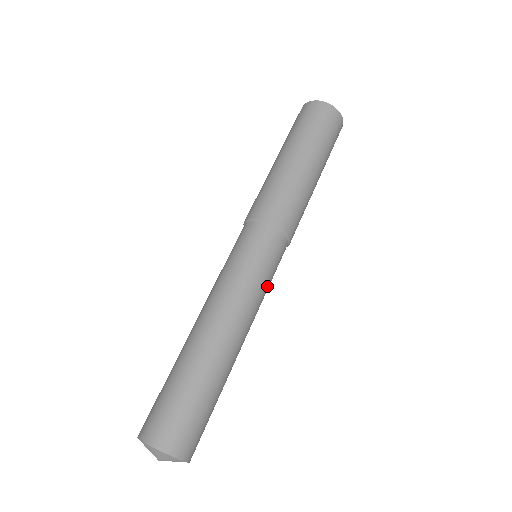
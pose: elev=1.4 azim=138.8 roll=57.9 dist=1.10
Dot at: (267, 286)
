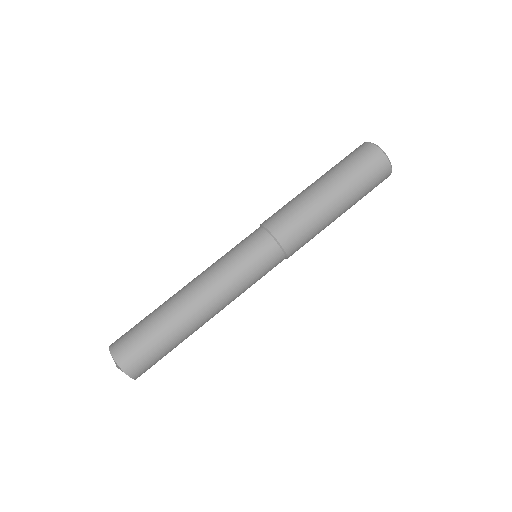
Dot at: (243, 274)
